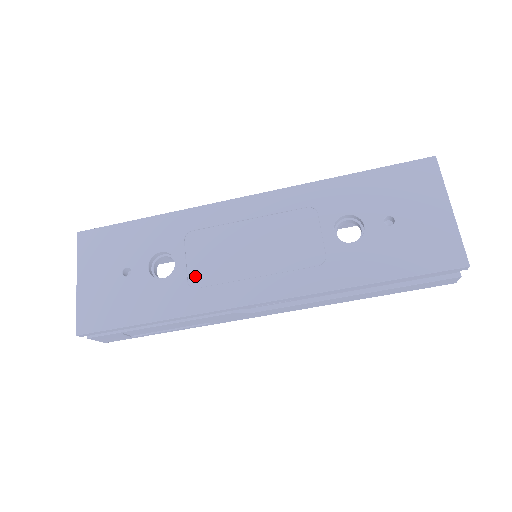
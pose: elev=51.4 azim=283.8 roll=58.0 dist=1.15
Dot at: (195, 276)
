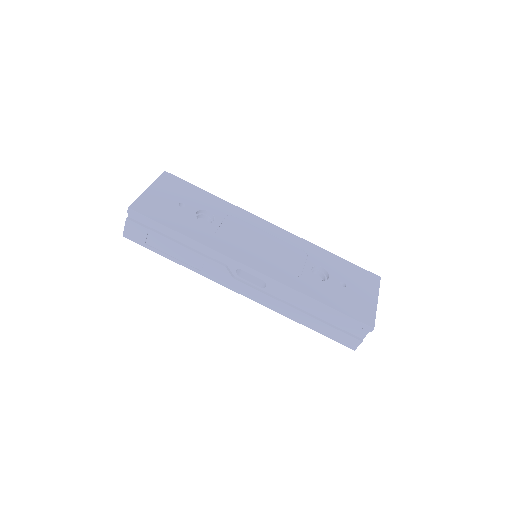
Dot at: (221, 234)
